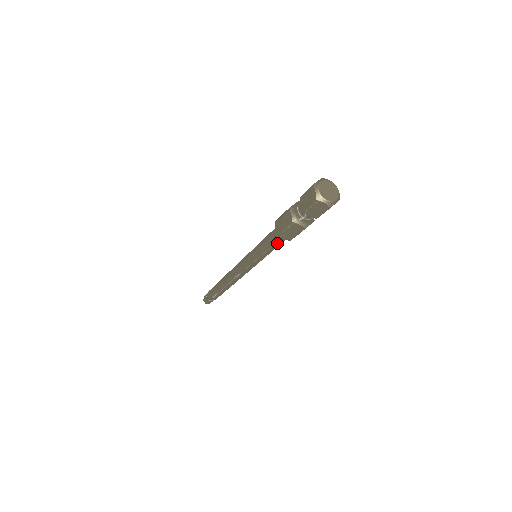
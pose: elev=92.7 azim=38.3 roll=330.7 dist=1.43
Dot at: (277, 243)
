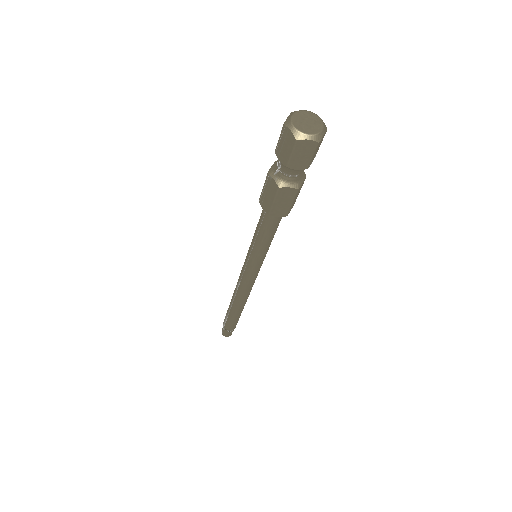
Dot at: (263, 224)
